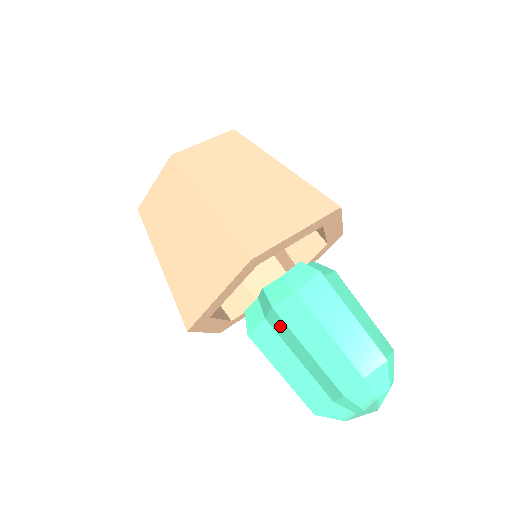
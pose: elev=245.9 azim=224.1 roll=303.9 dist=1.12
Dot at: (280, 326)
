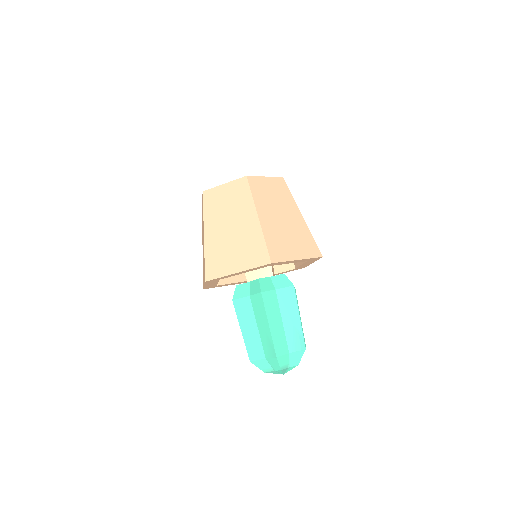
Dot at: (259, 304)
